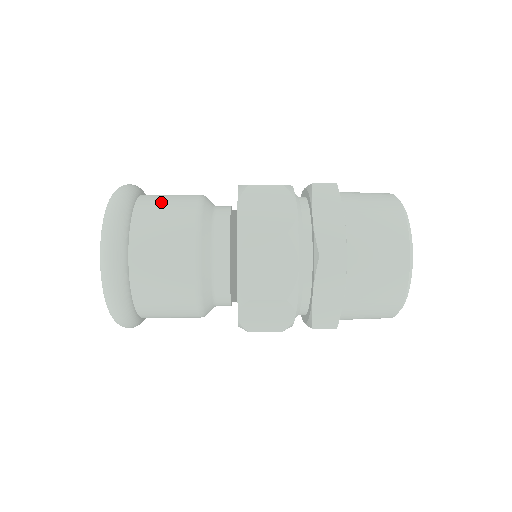
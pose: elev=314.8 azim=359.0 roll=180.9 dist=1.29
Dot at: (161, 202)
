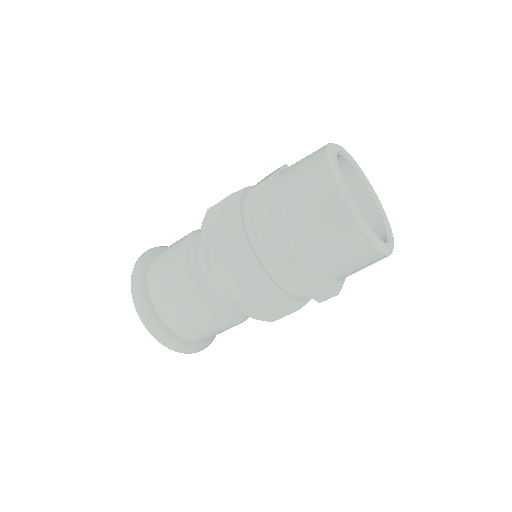
Dot at: occluded
